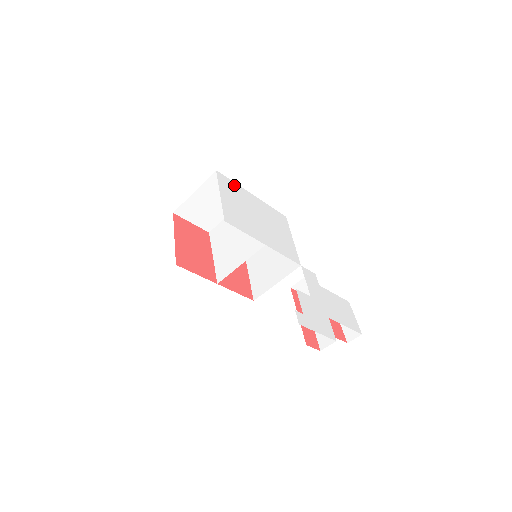
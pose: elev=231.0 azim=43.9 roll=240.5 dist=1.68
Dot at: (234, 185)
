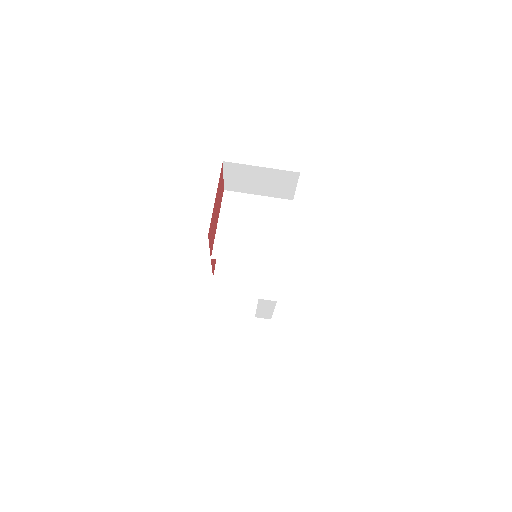
Dot at: occluded
